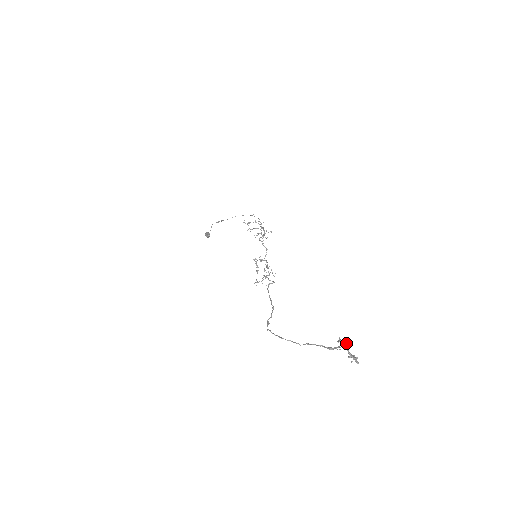
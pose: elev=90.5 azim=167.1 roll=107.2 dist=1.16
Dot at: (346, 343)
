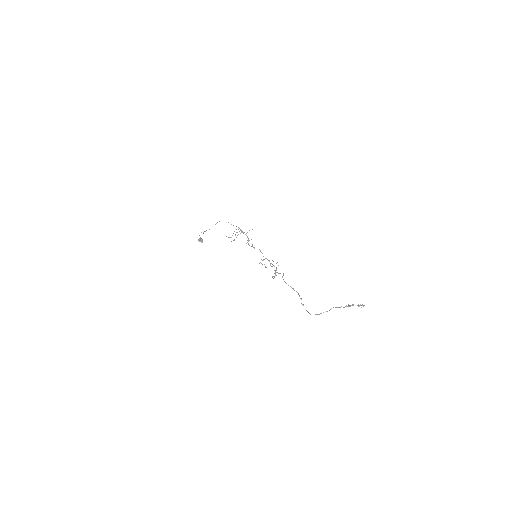
Dot at: (353, 305)
